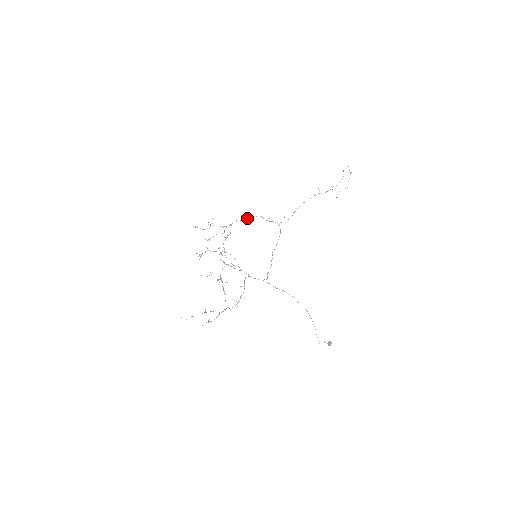
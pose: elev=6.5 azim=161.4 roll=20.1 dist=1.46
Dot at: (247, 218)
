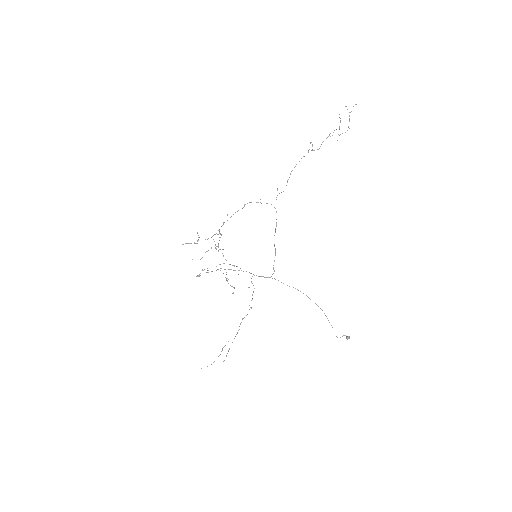
Dot at: occluded
